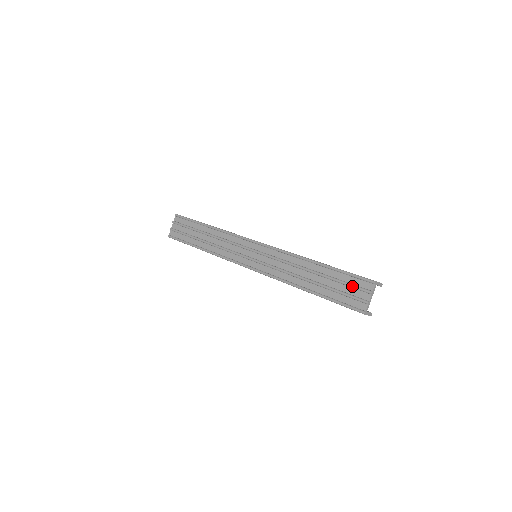
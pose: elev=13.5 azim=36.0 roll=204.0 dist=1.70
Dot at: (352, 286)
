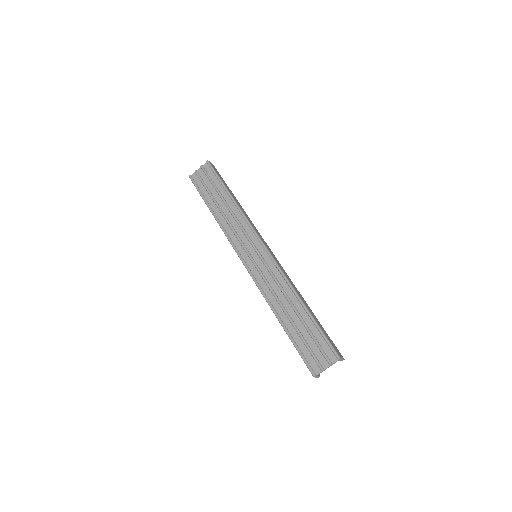
Dot at: (319, 347)
